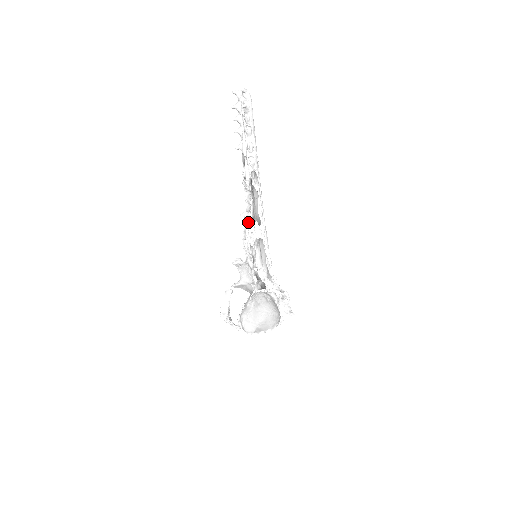
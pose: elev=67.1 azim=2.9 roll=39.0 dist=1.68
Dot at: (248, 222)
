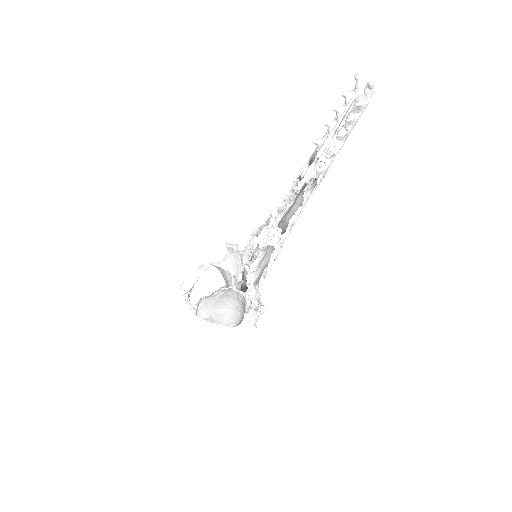
Dot at: (272, 223)
